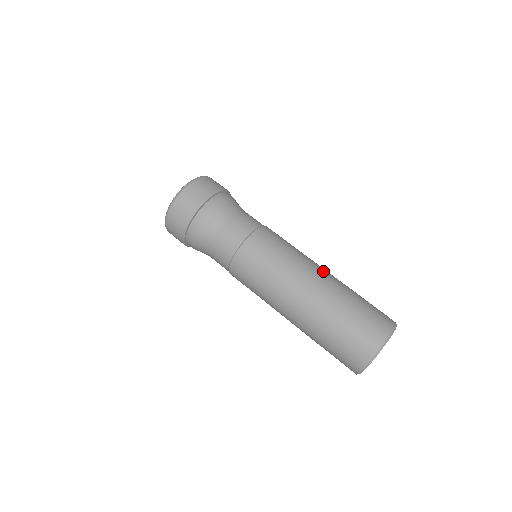
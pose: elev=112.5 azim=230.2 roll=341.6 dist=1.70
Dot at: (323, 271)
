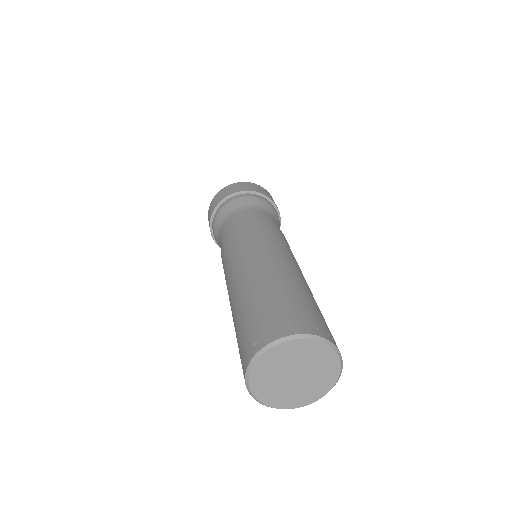
Dot at: occluded
